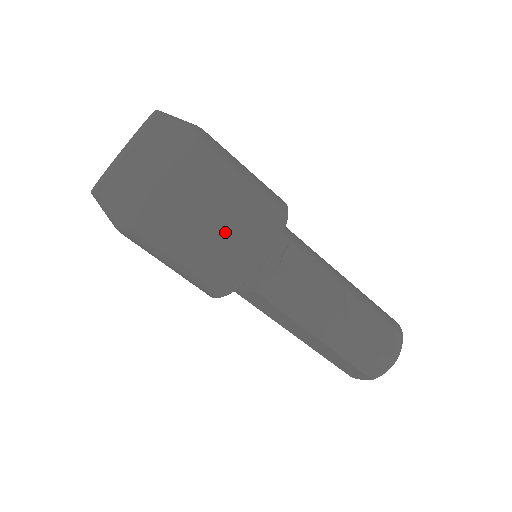
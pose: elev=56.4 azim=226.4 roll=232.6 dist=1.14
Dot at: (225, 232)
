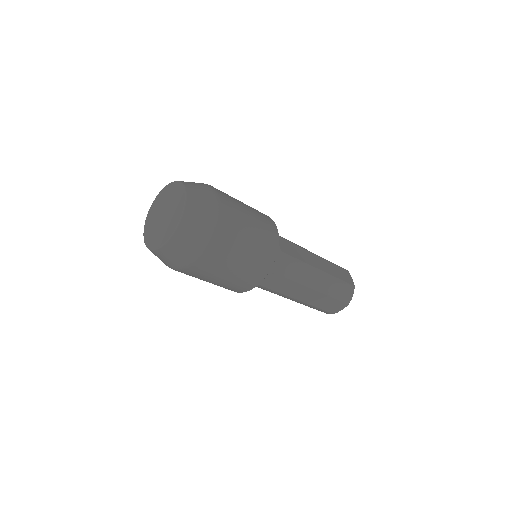
Dot at: (218, 283)
